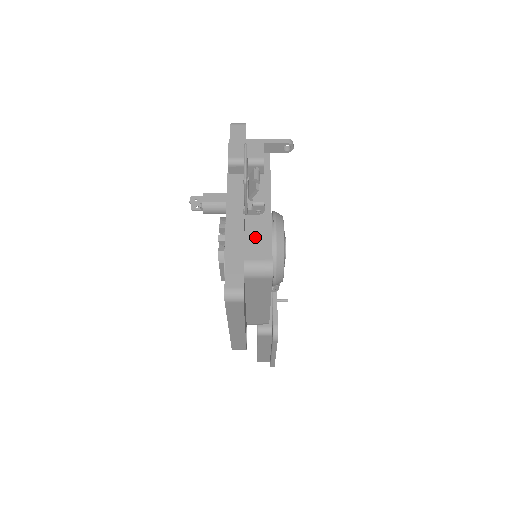
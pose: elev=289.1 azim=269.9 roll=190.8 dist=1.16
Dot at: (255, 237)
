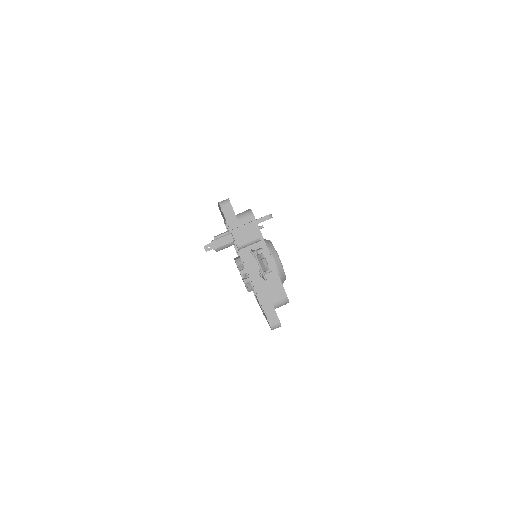
Dot at: (272, 286)
